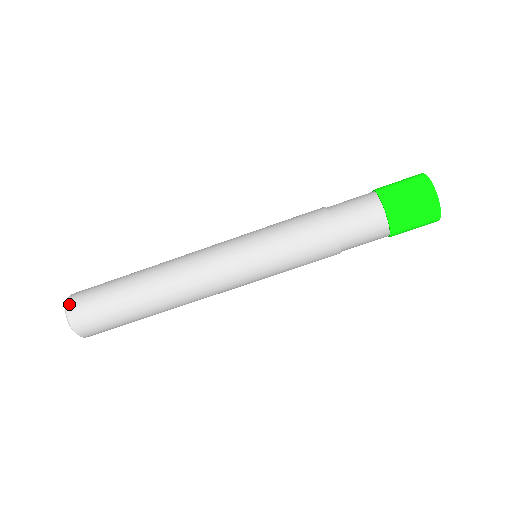
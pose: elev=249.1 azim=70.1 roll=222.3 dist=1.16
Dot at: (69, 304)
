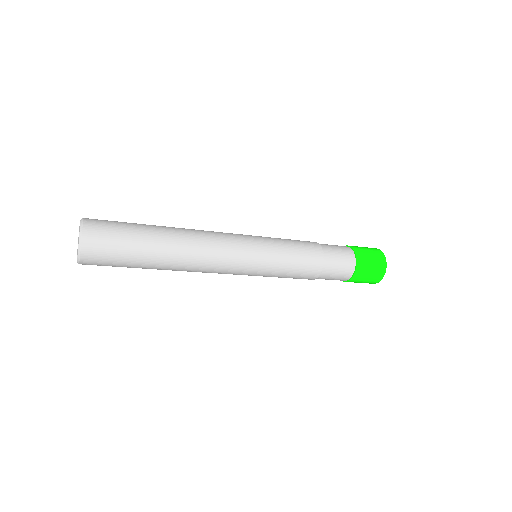
Dot at: (83, 264)
